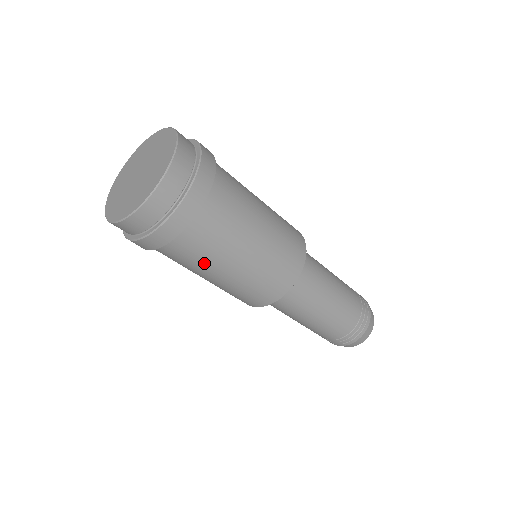
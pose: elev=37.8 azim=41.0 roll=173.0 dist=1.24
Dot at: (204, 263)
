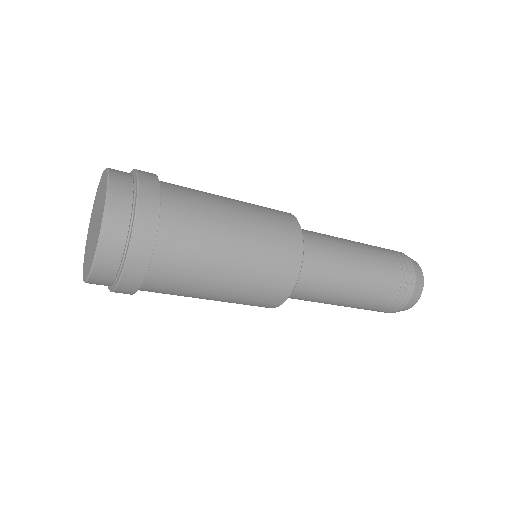
Dot at: (201, 263)
